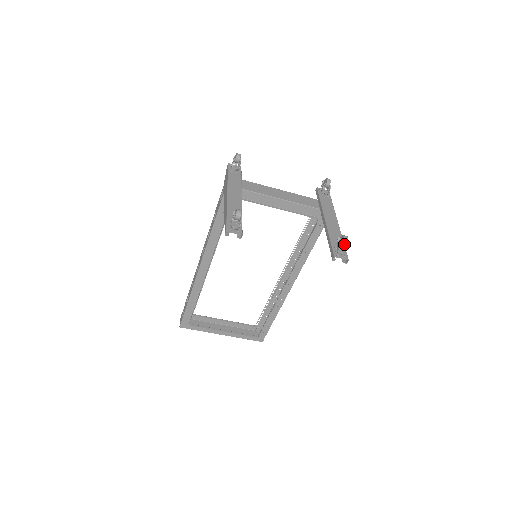
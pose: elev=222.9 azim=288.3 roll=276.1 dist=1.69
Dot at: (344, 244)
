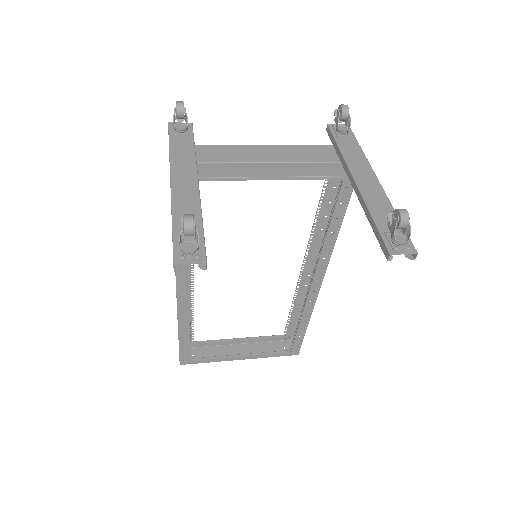
Dot at: (403, 226)
